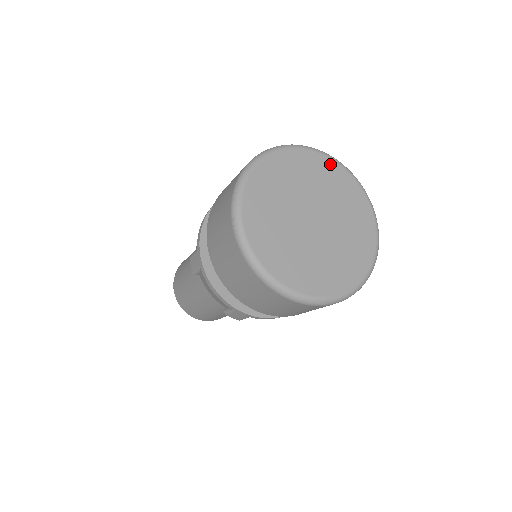
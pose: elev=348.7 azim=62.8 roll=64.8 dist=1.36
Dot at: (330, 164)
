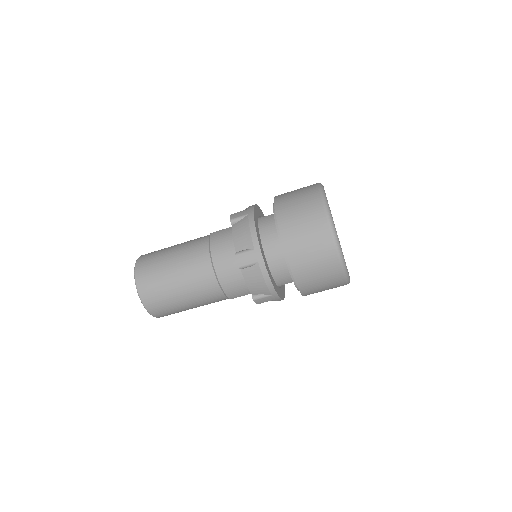
Dot at: occluded
